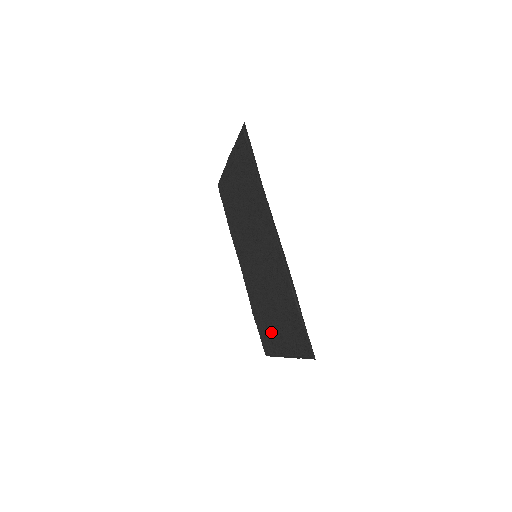
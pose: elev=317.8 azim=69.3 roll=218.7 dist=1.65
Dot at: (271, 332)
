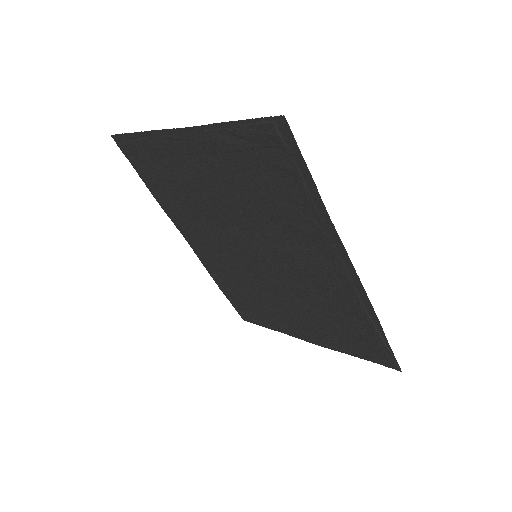
Dot at: (275, 317)
